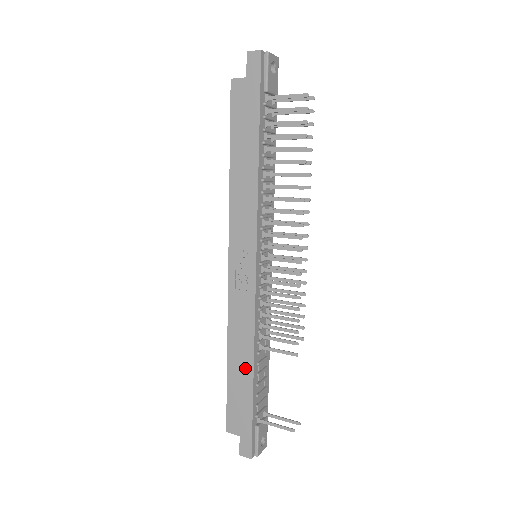
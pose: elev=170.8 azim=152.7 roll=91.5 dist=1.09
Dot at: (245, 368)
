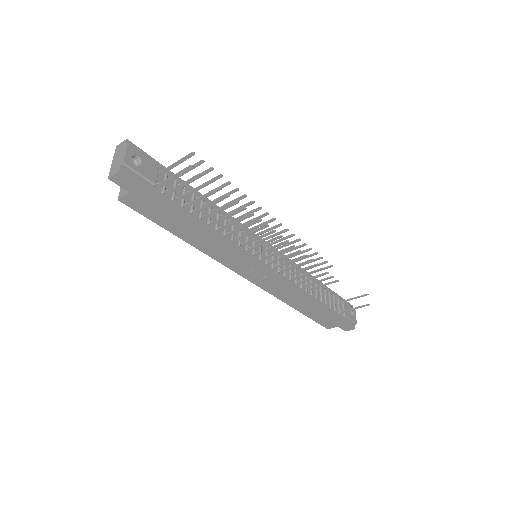
Dot at: (311, 306)
